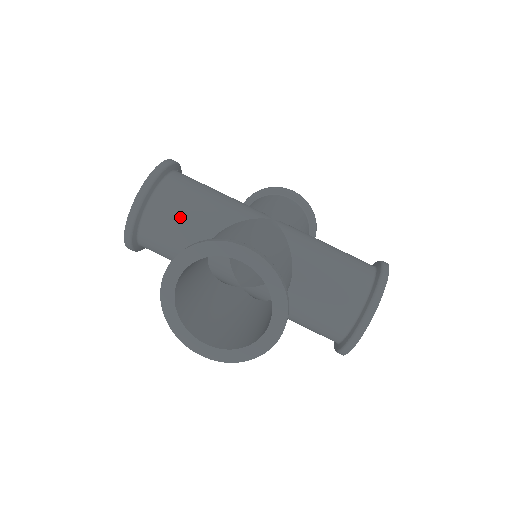
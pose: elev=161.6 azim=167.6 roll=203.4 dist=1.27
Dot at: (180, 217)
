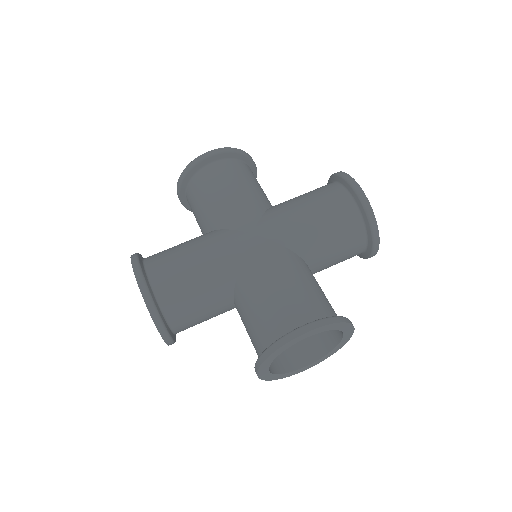
Dot at: (196, 209)
